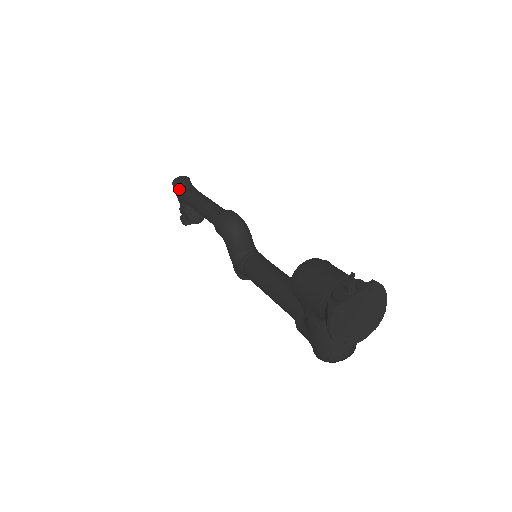
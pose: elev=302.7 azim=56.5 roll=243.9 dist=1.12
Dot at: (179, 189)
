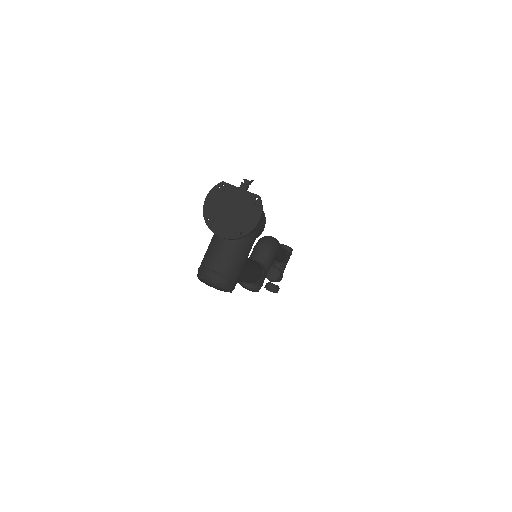
Dot at: occluded
